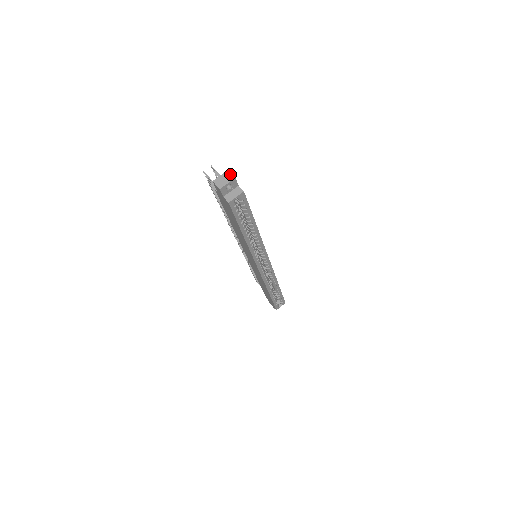
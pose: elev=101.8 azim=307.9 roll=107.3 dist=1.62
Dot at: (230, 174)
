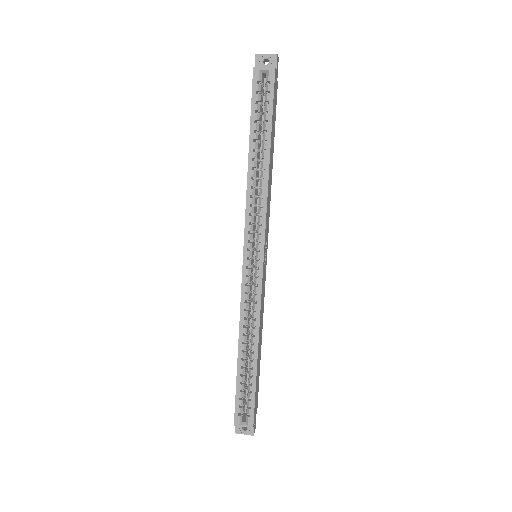
Dot at: (276, 56)
